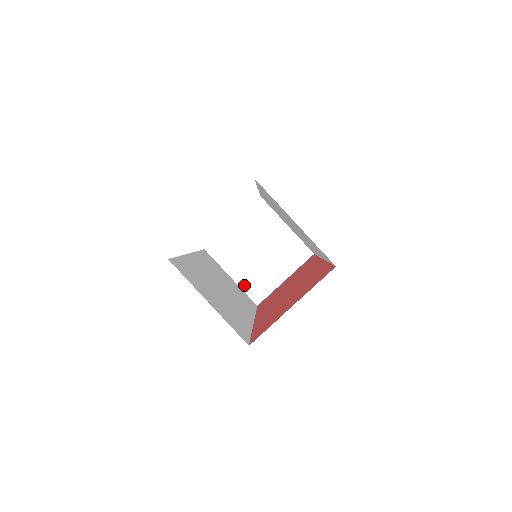
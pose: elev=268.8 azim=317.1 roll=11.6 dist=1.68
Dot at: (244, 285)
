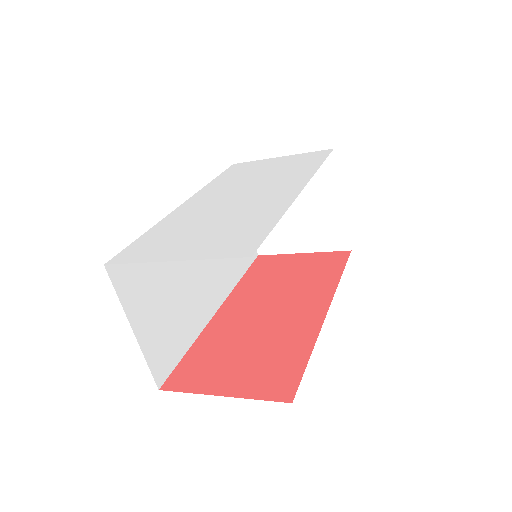
Dot at: occluded
